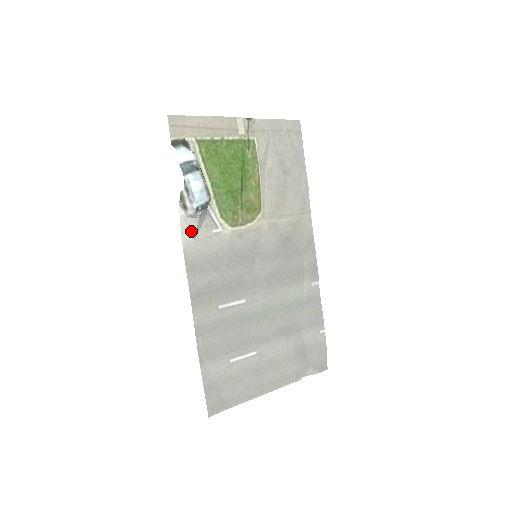
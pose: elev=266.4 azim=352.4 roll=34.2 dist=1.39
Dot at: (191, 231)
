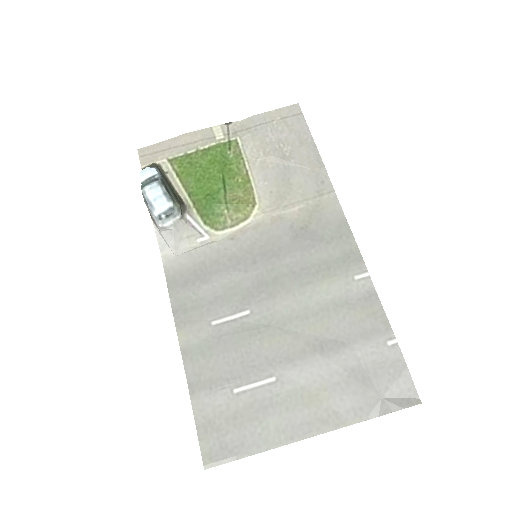
Dot at: (169, 245)
